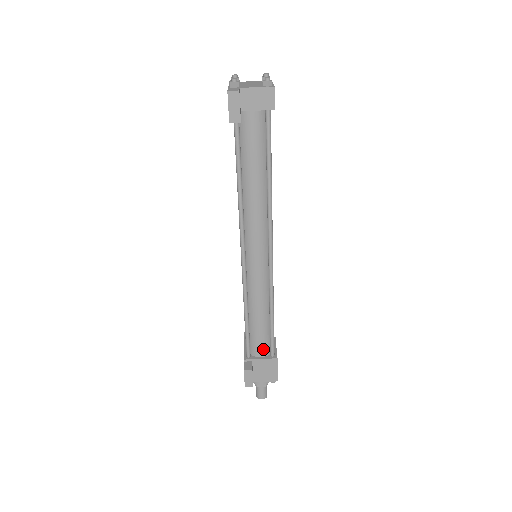
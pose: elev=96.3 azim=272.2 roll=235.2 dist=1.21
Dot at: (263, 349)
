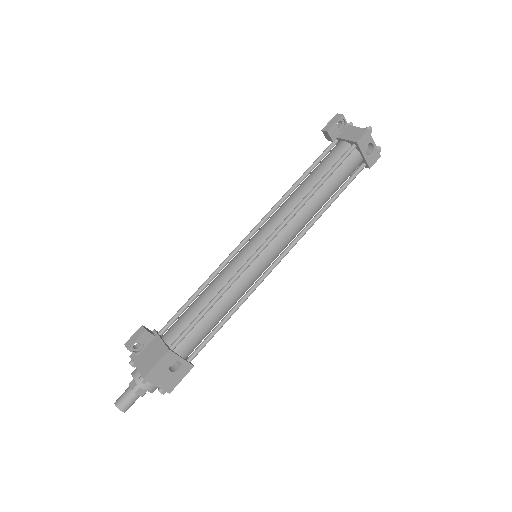
Dot at: (173, 334)
